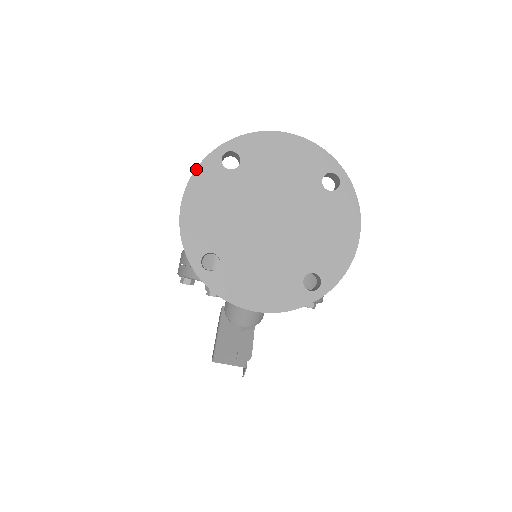
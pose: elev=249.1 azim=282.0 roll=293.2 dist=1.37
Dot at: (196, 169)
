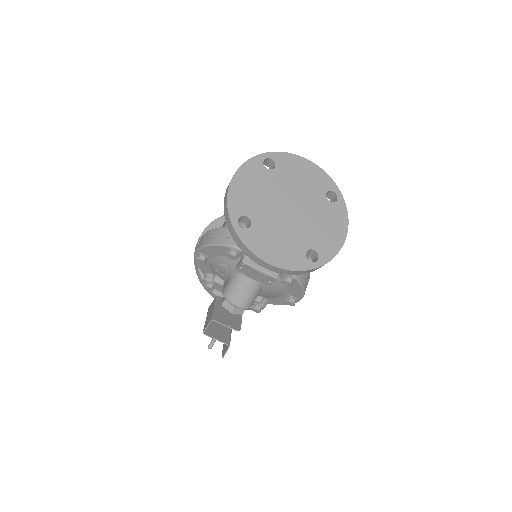
Dot at: (246, 162)
